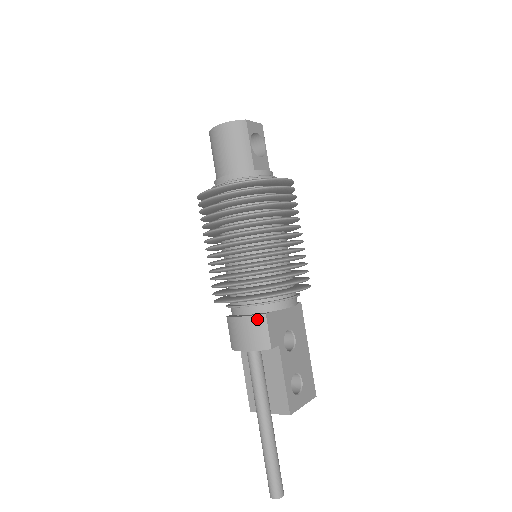
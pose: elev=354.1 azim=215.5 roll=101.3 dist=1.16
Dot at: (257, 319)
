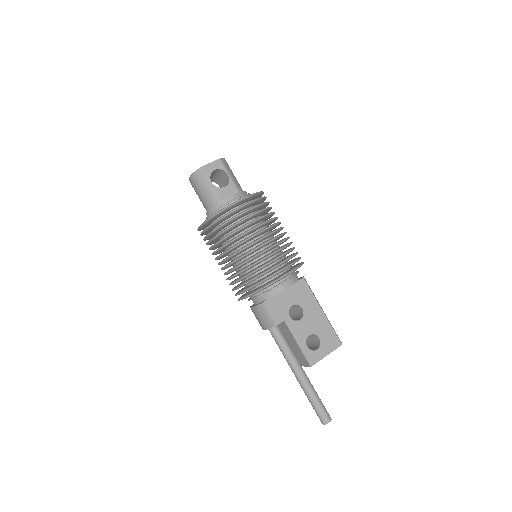
Dot at: (259, 308)
